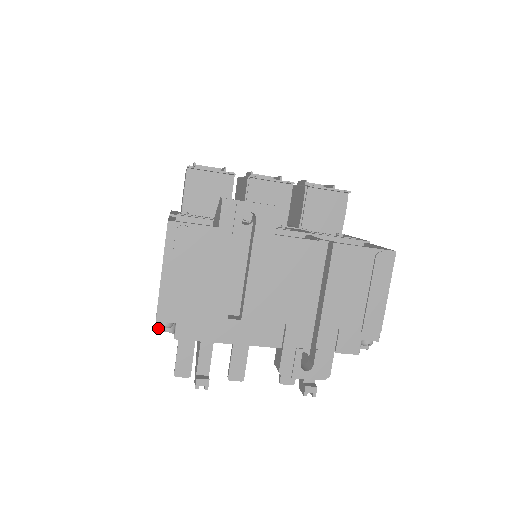
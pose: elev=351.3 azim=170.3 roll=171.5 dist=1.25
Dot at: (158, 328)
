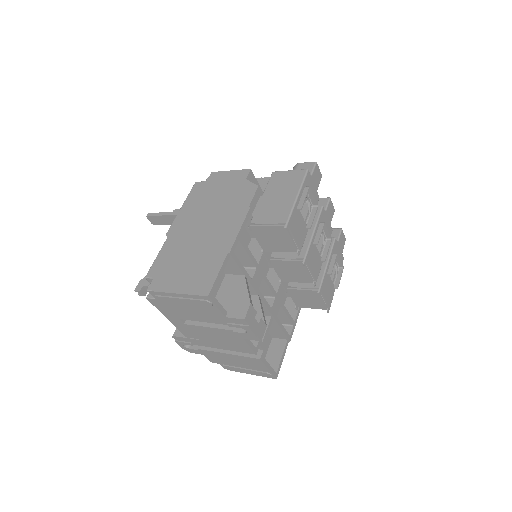
Dot at: (148, 279)
